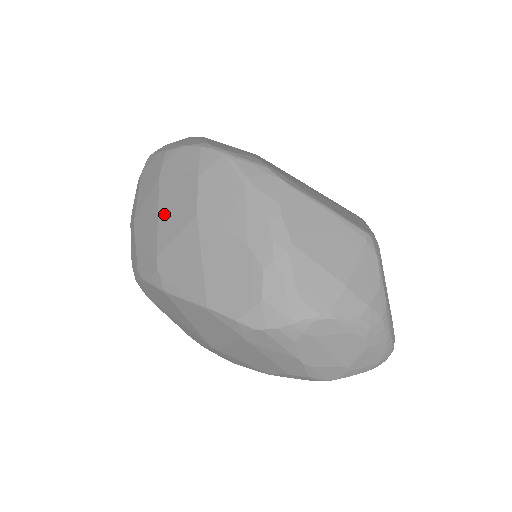
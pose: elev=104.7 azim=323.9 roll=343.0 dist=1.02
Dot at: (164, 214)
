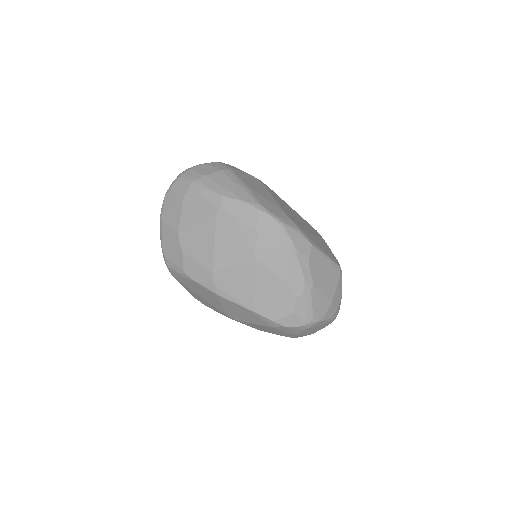
Dot at: (222, 245)
